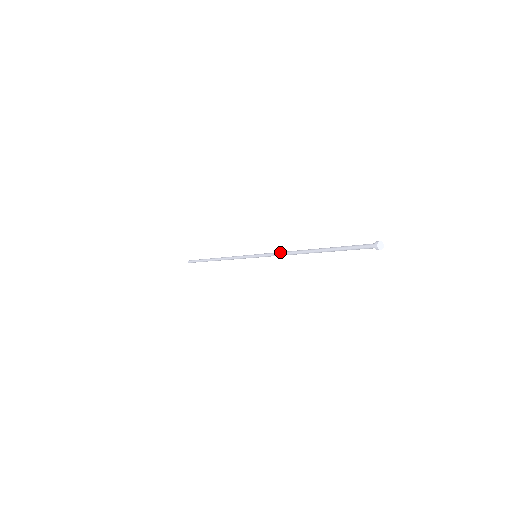
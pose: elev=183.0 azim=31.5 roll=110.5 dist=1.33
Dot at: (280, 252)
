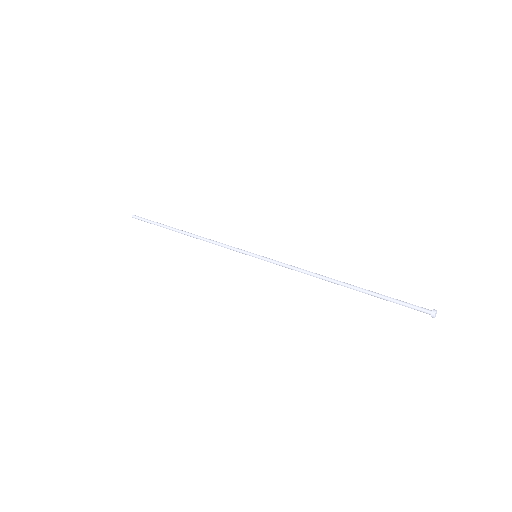
Dot at: (297, 269)
